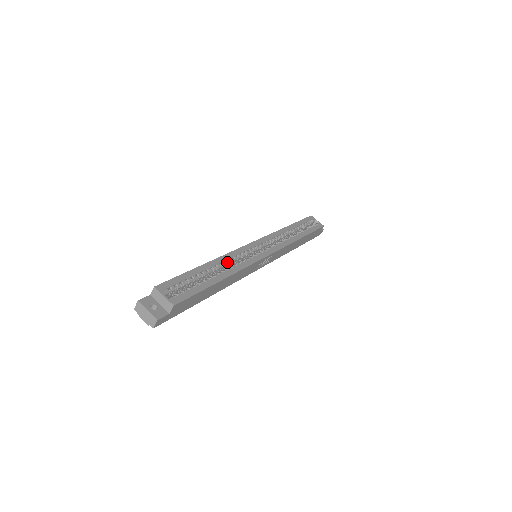
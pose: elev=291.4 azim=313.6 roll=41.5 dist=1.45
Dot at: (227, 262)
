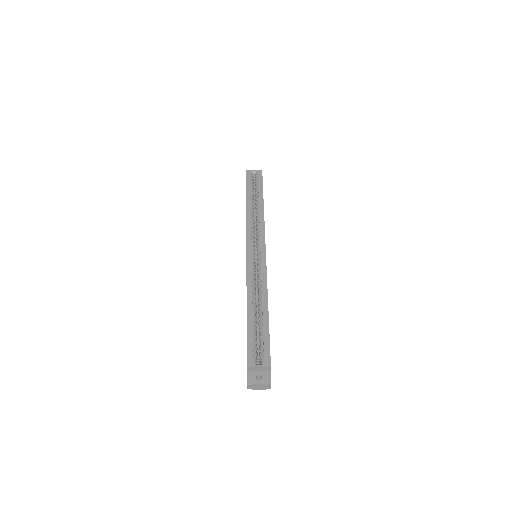
Dot at: (254, 290)
